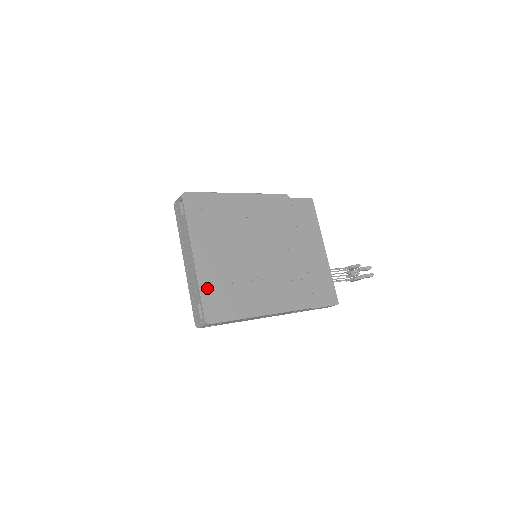
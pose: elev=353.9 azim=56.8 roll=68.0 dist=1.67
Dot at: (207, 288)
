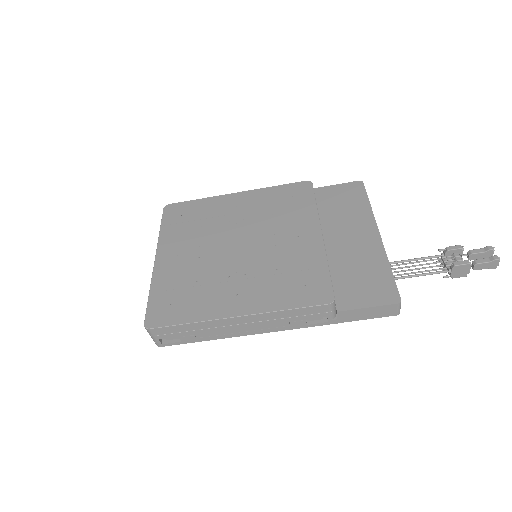
Dot at: (160, 290)
